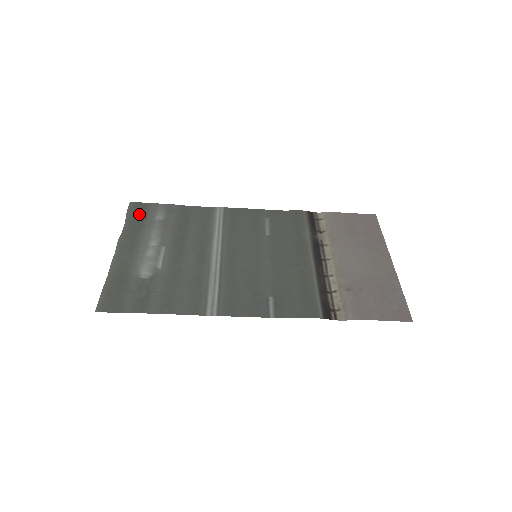
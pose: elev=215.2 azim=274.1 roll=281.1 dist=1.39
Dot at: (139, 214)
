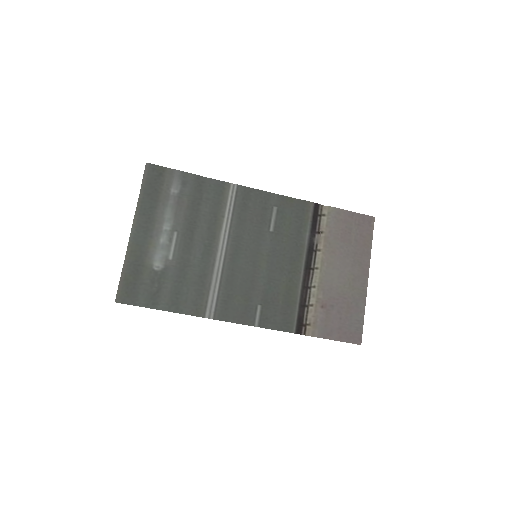
Dot at: (155, 182)
